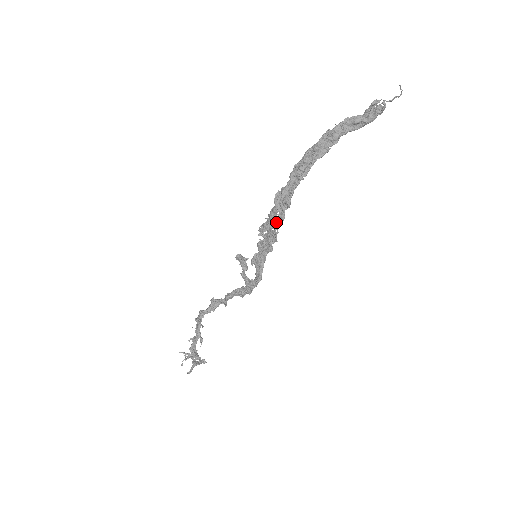
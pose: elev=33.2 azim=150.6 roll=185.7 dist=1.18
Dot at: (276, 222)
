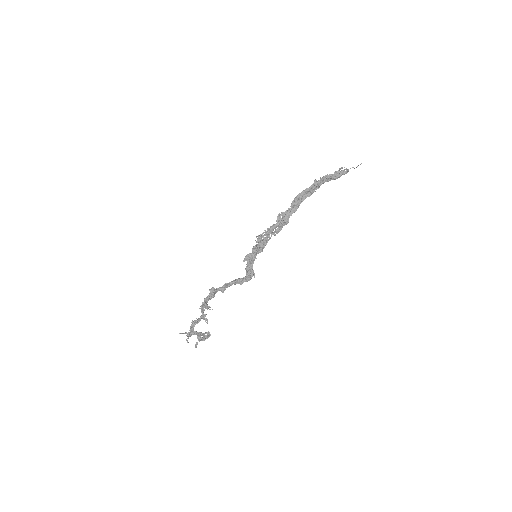
Dot at: (273, 233)
